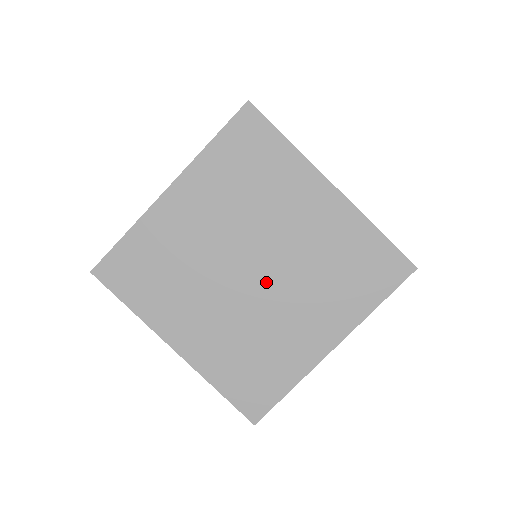
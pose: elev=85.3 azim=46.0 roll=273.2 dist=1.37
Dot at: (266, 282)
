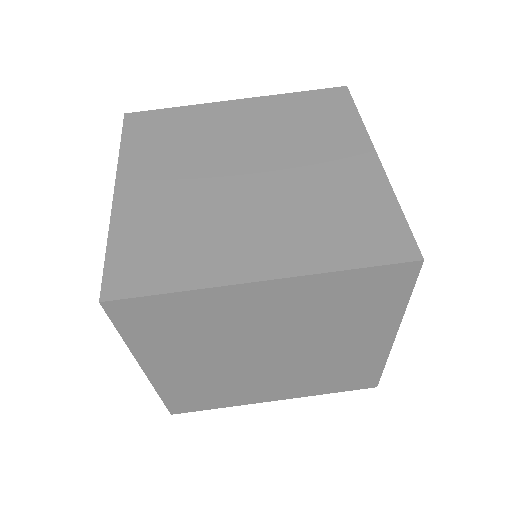
Dot at: (290, 351)
